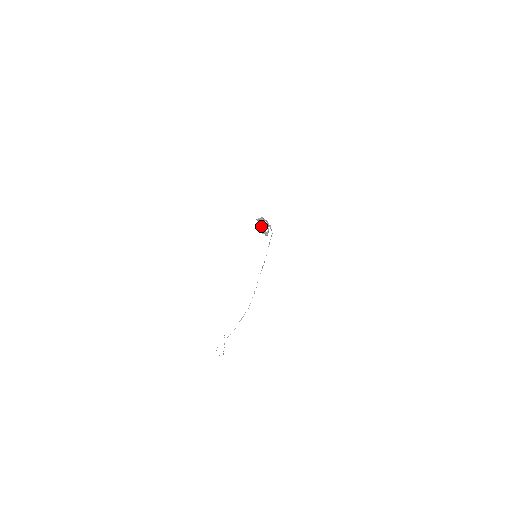
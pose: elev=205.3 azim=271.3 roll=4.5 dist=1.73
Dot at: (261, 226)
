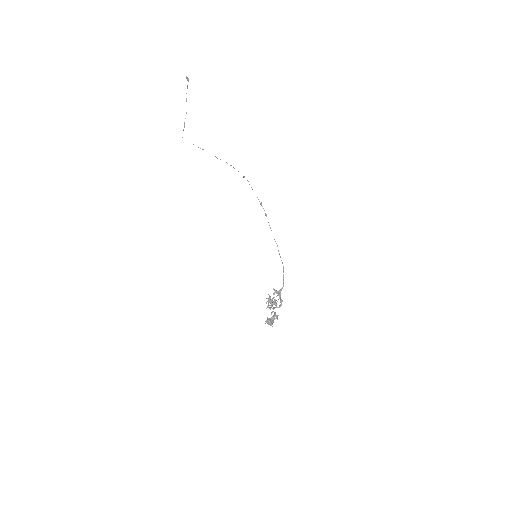
Dot at: occluded
